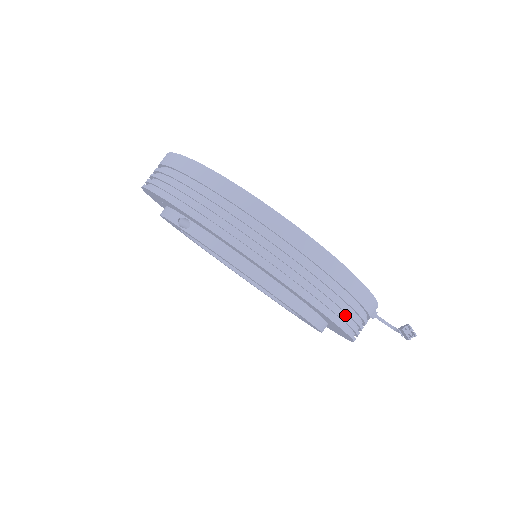
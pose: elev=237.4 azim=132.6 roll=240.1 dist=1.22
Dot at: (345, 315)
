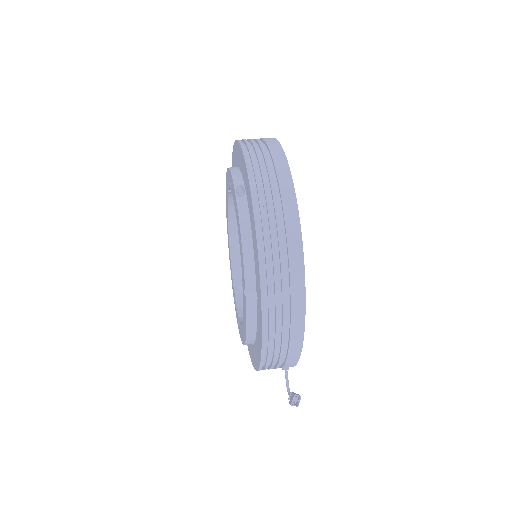
Dot at: (272, 349)
